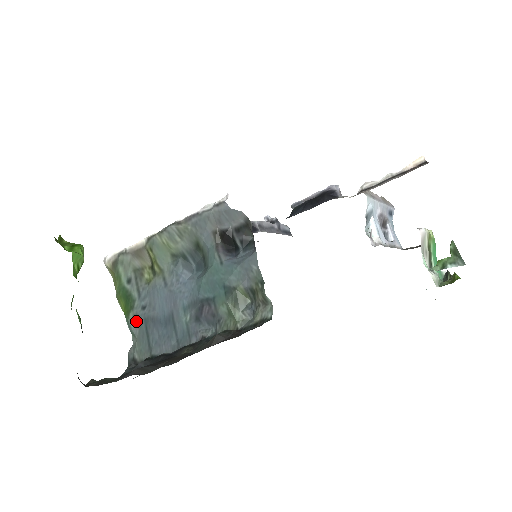
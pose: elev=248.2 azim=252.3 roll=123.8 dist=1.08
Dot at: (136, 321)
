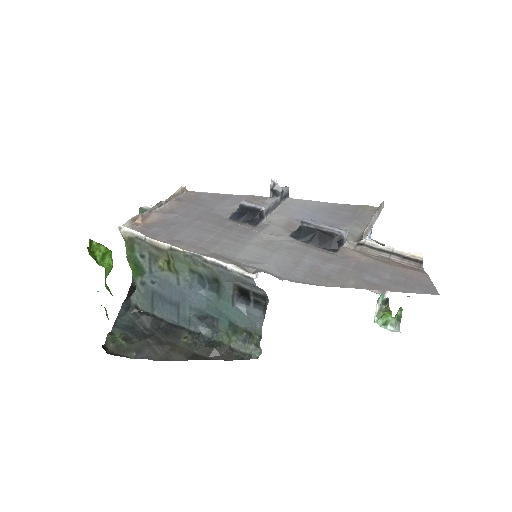
Dot at: (143, 285)
